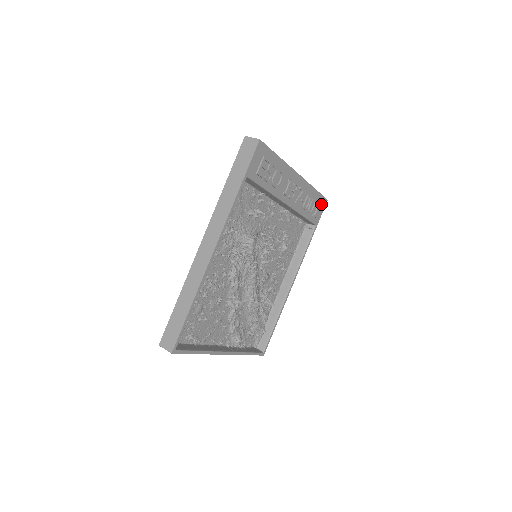
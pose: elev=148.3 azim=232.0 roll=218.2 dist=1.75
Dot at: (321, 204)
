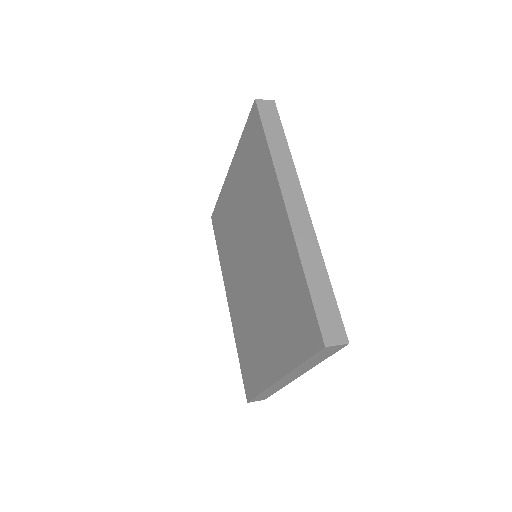
Dot at: occluded
